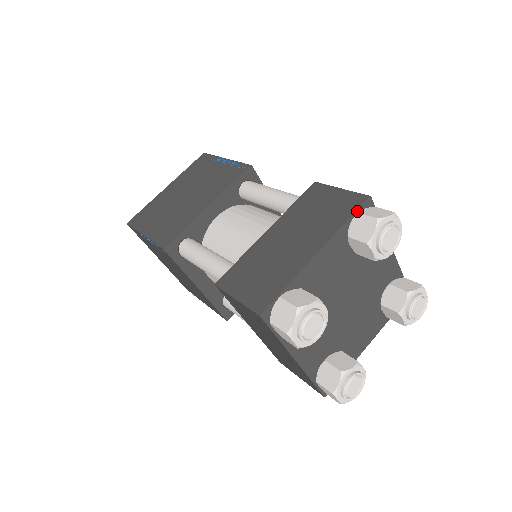
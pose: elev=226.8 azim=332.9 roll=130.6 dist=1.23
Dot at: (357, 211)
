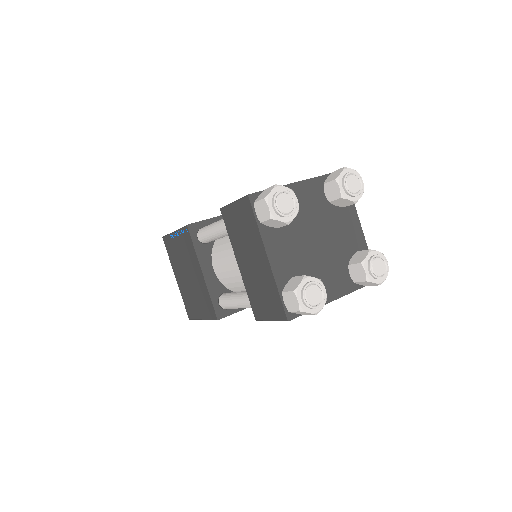
Dot at: occluded
